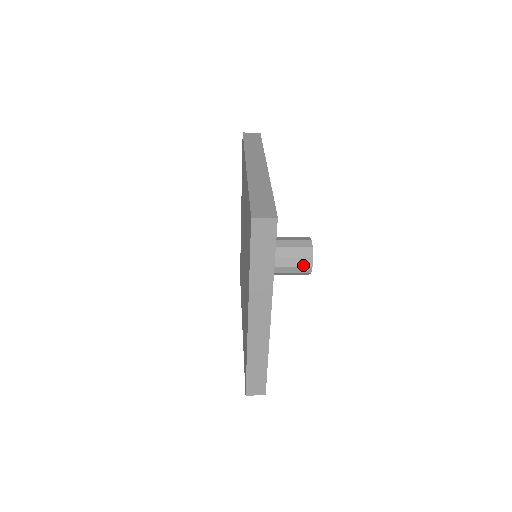
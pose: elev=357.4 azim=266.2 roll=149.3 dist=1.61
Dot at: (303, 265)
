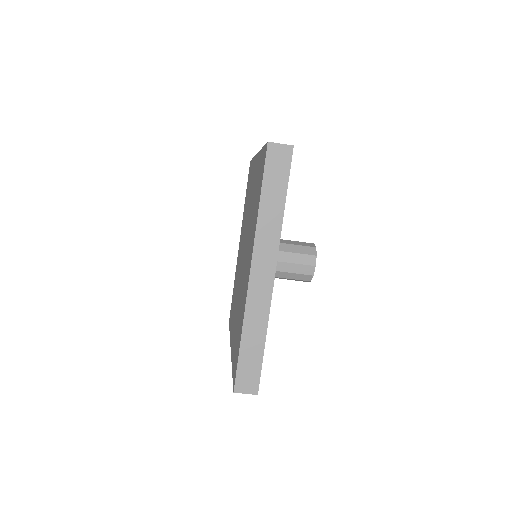
Dot at: (306, 263)
